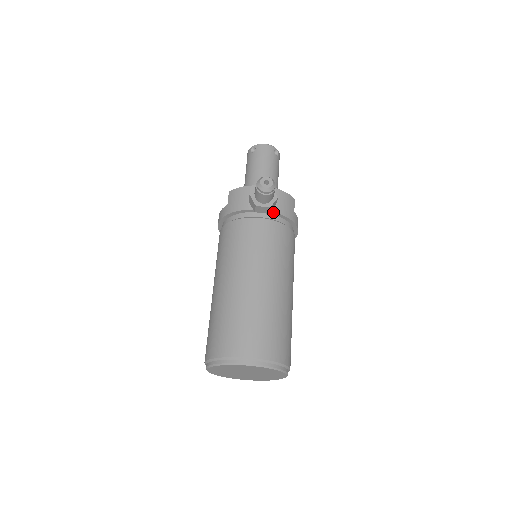
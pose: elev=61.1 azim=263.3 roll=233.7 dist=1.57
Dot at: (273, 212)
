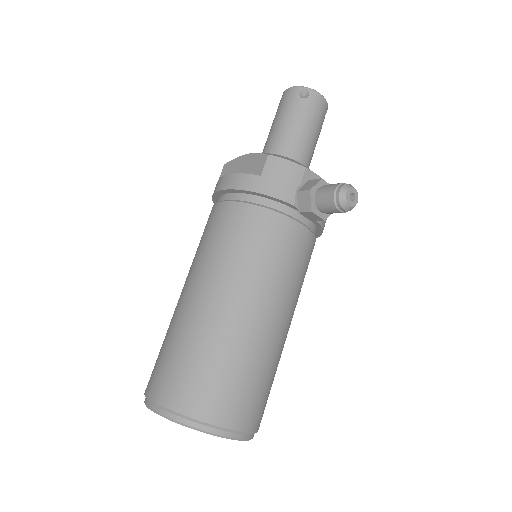
Dot at: (317, 221)
